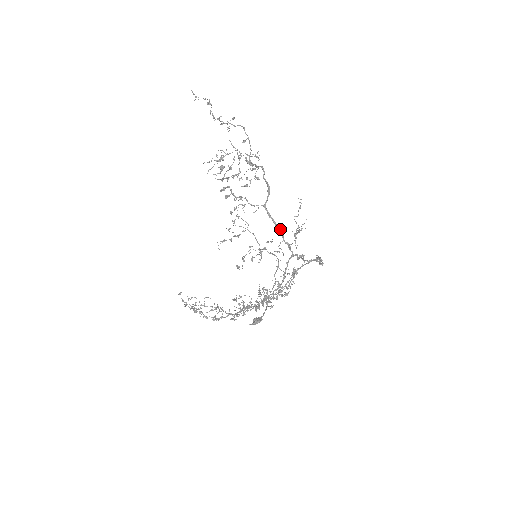
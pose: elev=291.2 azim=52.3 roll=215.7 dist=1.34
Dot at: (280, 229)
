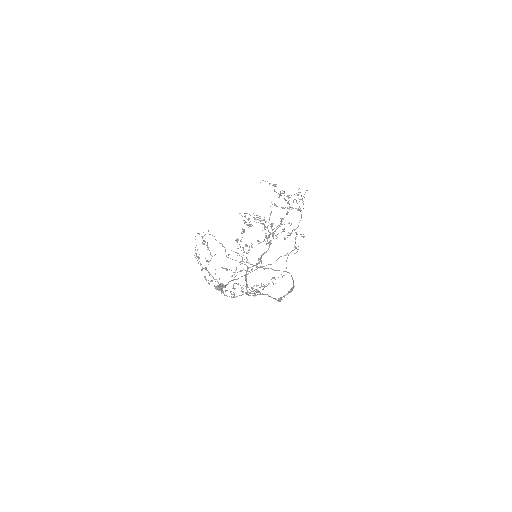
Dot at: (247, 284)
